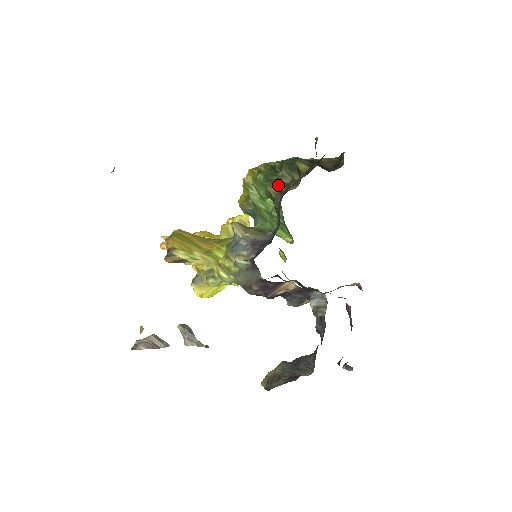
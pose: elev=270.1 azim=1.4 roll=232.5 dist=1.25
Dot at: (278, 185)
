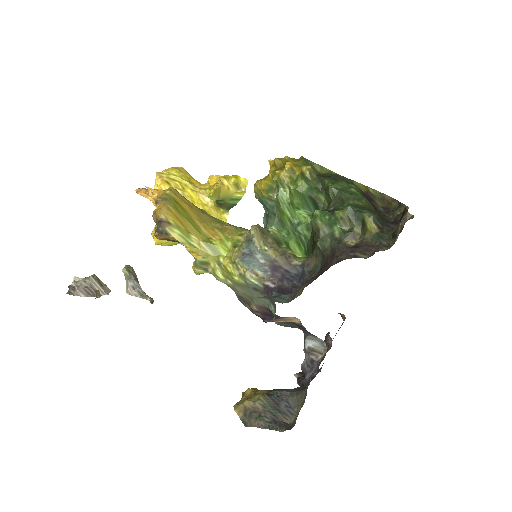
Dot at: (332, 225)
